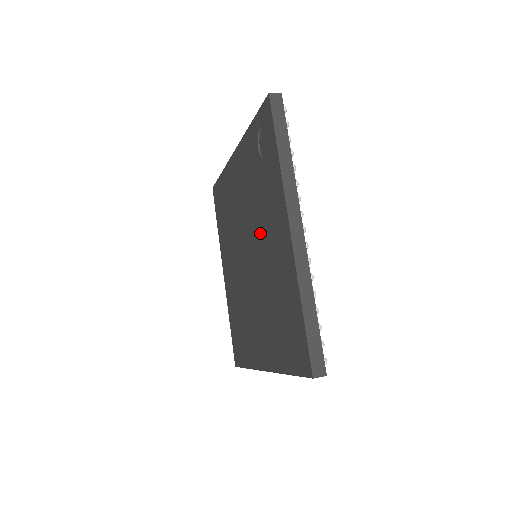
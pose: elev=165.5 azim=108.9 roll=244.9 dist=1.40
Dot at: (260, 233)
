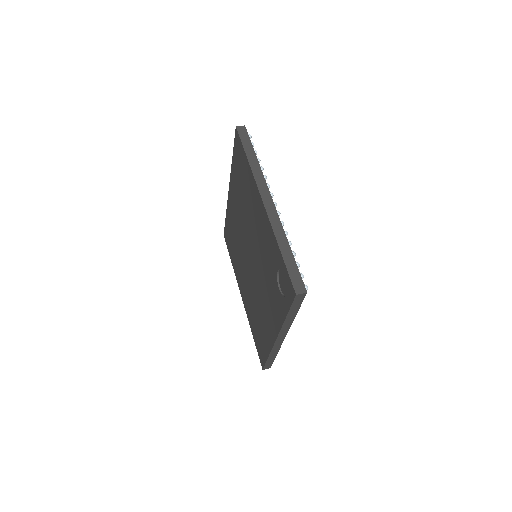
Dot at: (261, 283)
